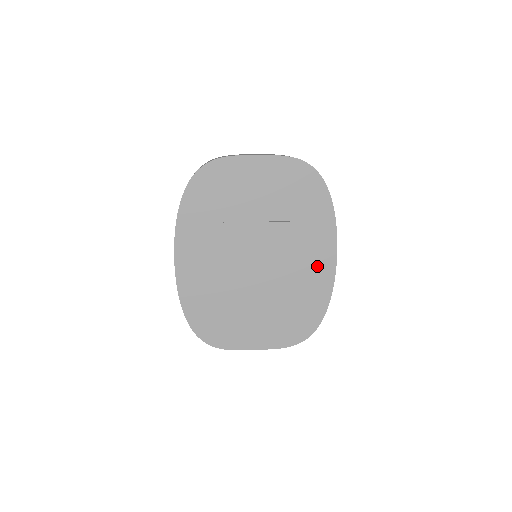
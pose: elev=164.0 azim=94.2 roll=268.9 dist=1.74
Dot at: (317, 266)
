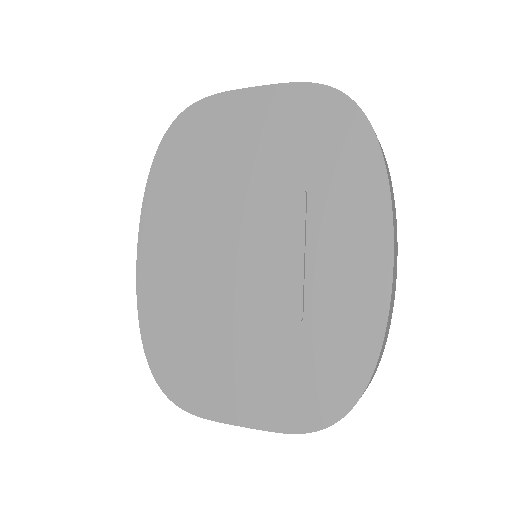
Dot at: (354, 275)
